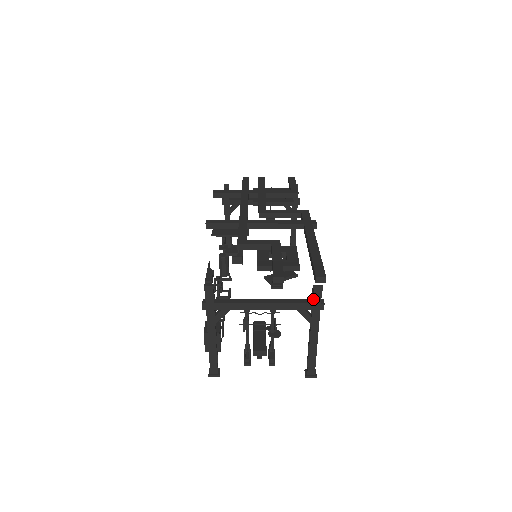
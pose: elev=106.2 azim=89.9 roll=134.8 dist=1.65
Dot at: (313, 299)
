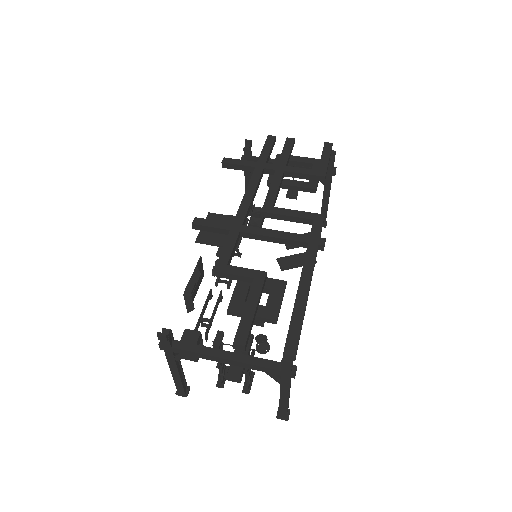
Dot at: (282, 368)
